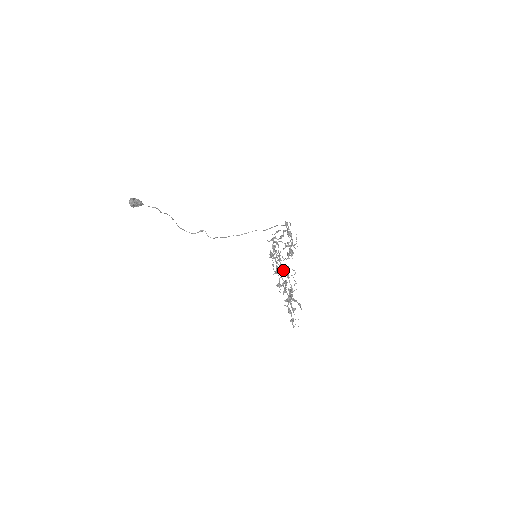
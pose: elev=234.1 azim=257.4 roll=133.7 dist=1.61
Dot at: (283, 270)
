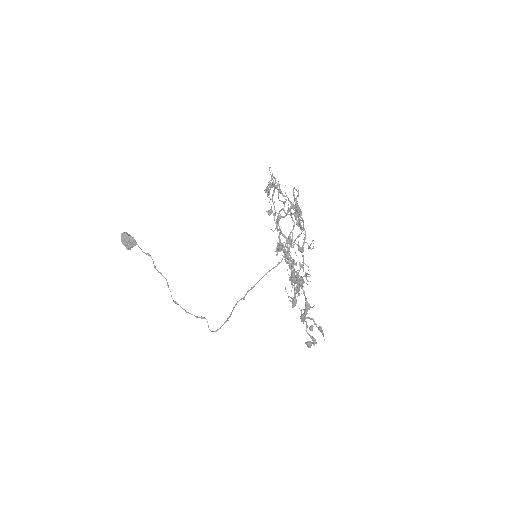
Dot at: occluded
